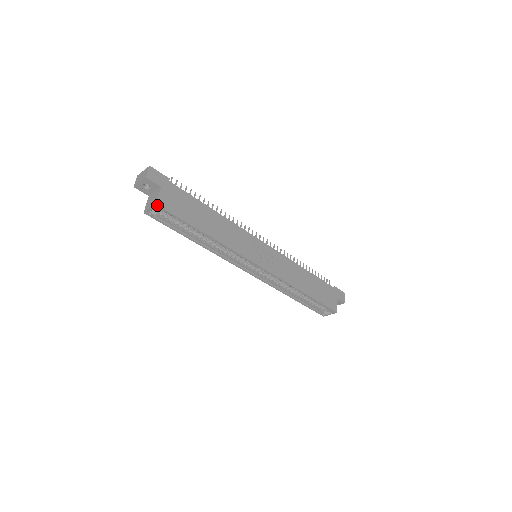
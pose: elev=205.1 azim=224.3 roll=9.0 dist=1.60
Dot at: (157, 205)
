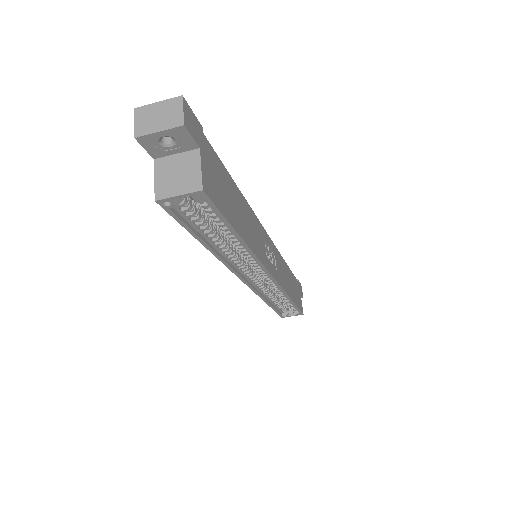
Dot at: (202, 191)
